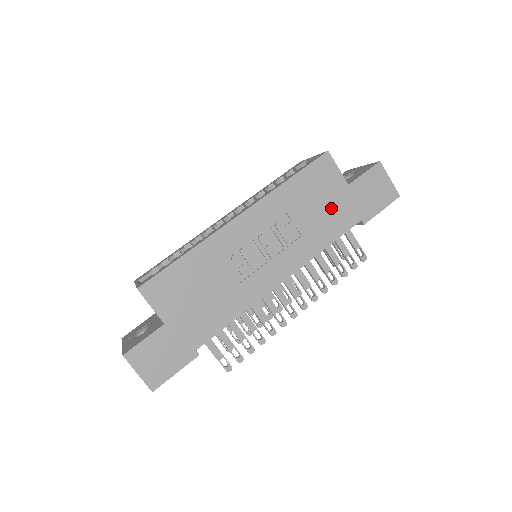
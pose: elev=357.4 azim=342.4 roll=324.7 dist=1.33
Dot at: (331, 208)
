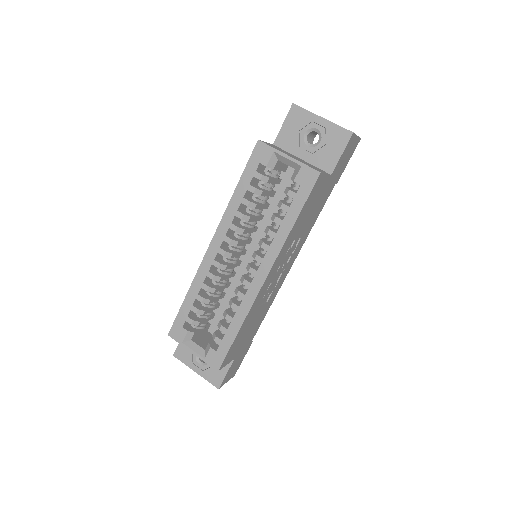
Dot at: (319, 202)
